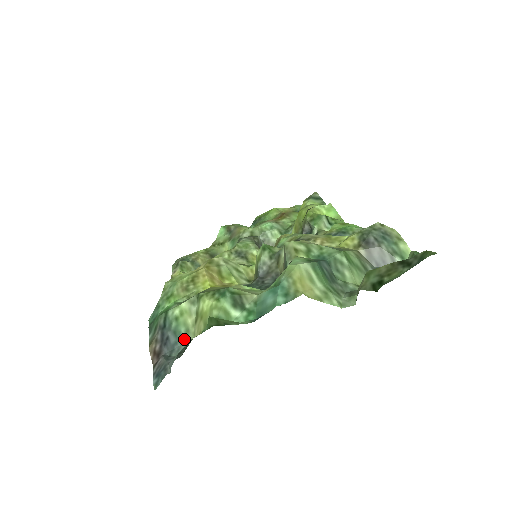
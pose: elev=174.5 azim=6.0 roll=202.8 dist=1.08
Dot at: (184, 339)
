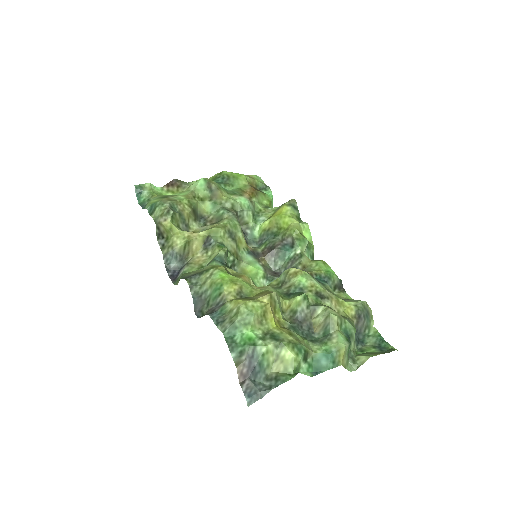
Dot at: (265, 371)
